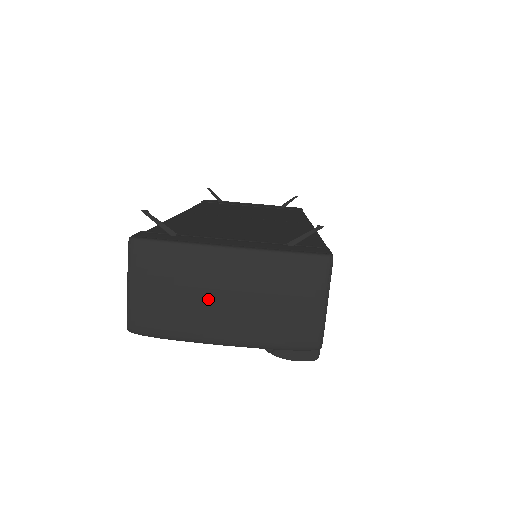
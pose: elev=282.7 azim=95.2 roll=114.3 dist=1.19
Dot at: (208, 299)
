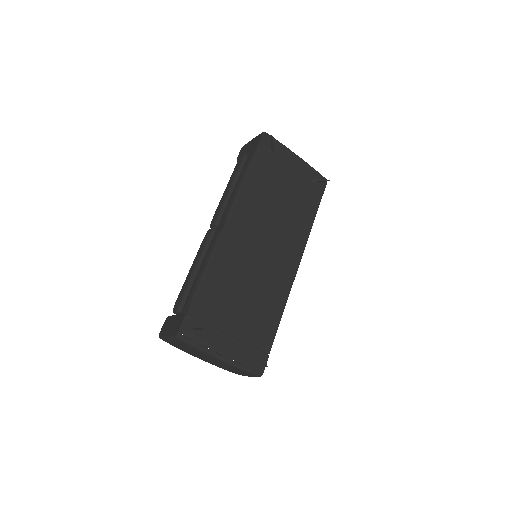
Dot at: (200, 357)
